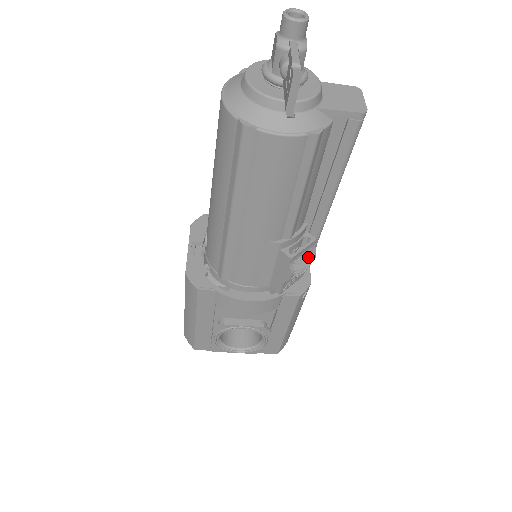
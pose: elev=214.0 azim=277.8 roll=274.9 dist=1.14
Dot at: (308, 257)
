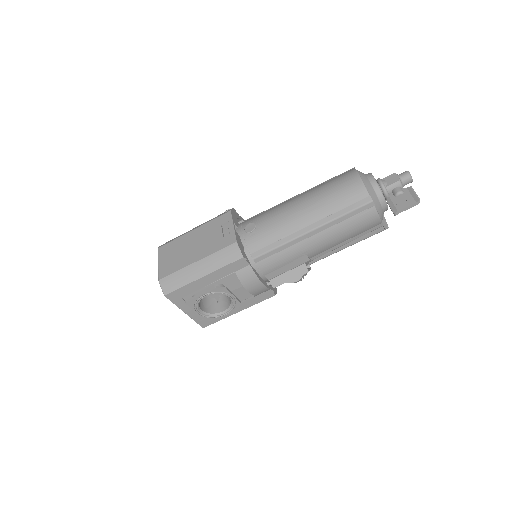
Dot at: occluded
